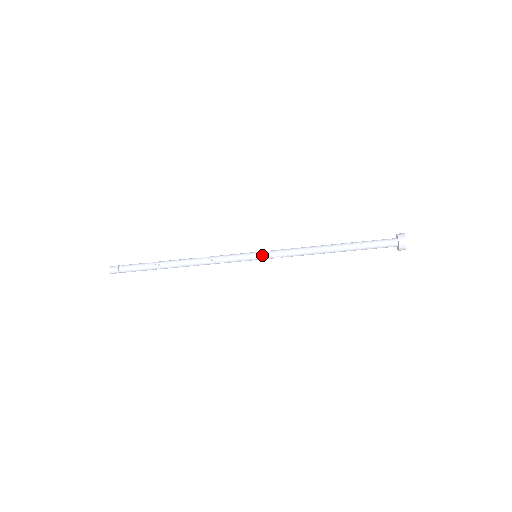
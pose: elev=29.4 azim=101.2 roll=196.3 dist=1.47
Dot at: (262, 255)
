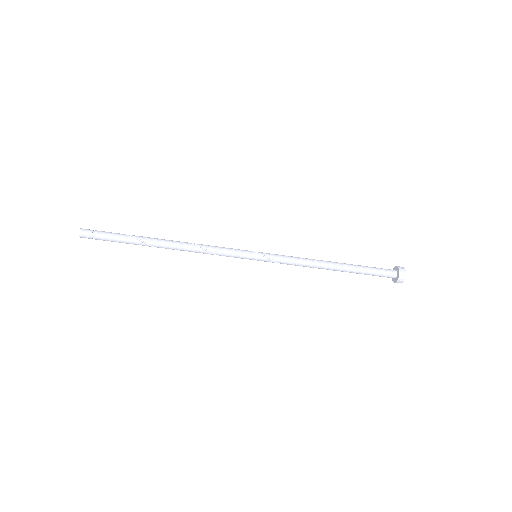
Dot at: (264, 258)
